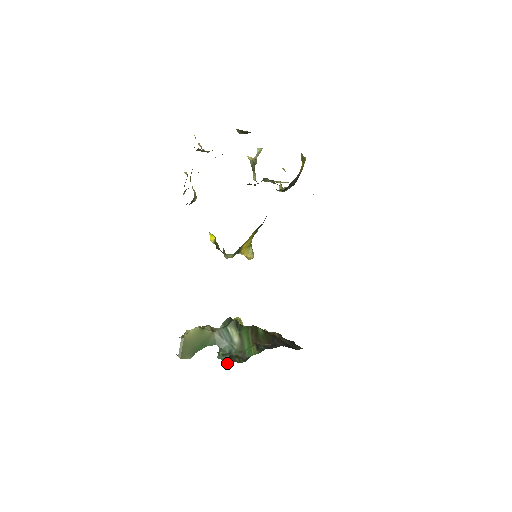
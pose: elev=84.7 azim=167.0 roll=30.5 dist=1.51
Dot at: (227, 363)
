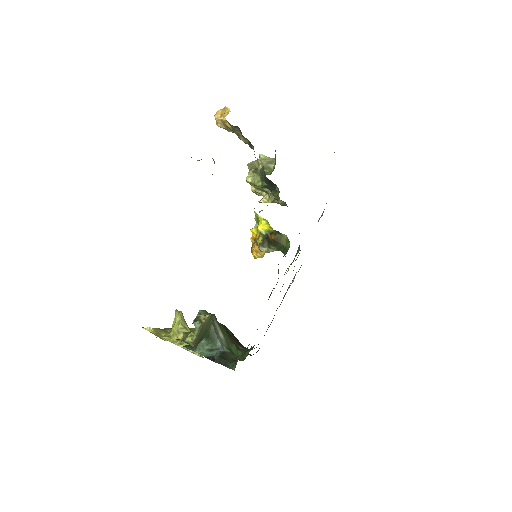
Dot at: (230, 359)
